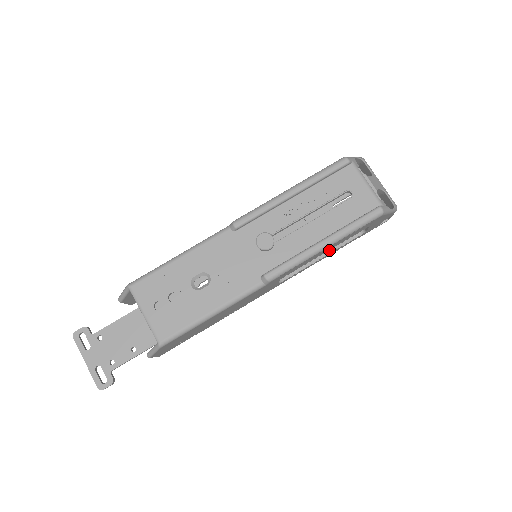
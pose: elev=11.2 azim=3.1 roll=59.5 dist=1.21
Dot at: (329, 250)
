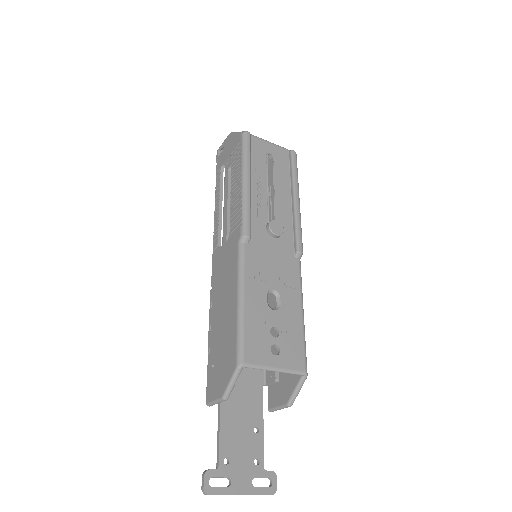
Dot at: (271, 215)
